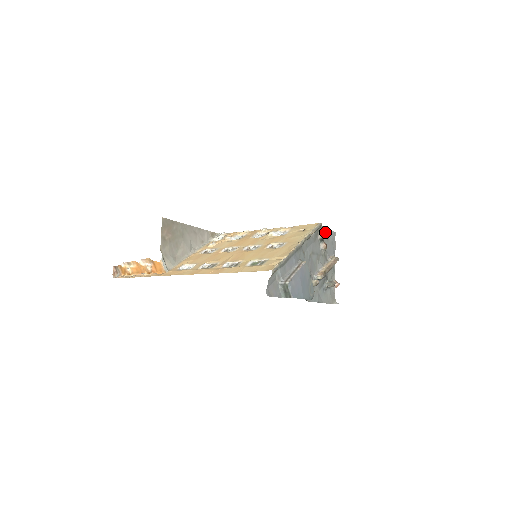
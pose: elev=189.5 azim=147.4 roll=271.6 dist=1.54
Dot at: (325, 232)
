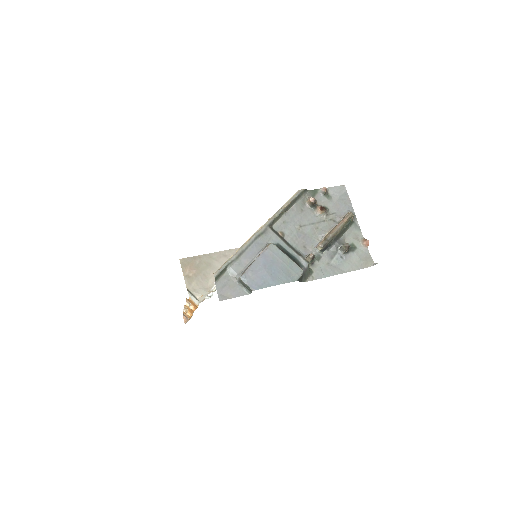
Dot at: (321, 194)
